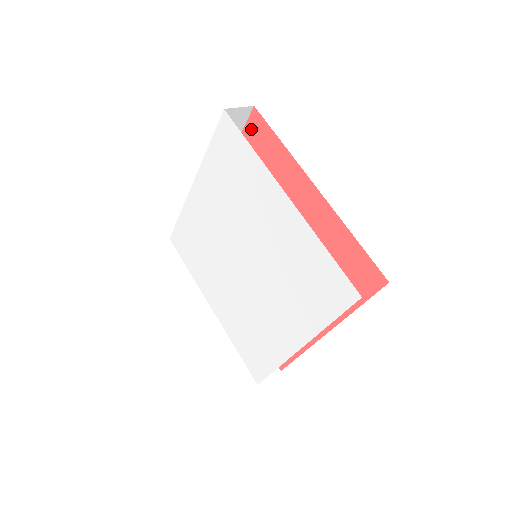
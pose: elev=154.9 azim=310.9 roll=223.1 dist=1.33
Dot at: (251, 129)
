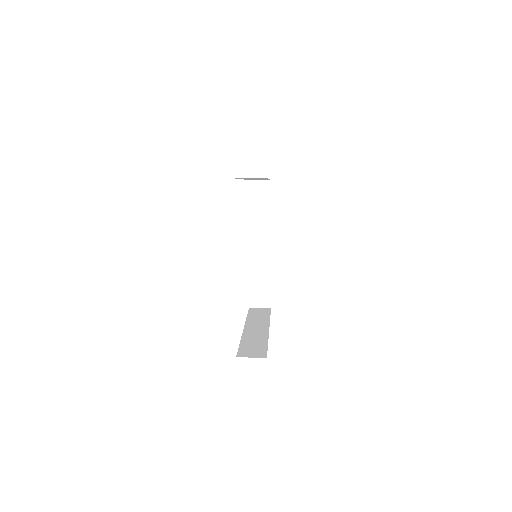
Dot at: occluded
